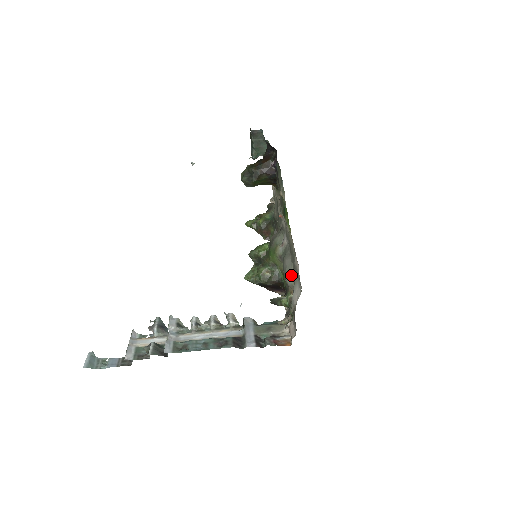
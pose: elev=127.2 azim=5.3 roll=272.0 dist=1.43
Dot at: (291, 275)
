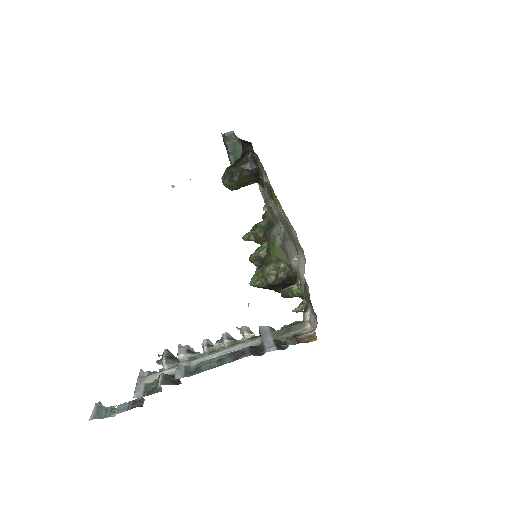
Dot at: (294, 254)
